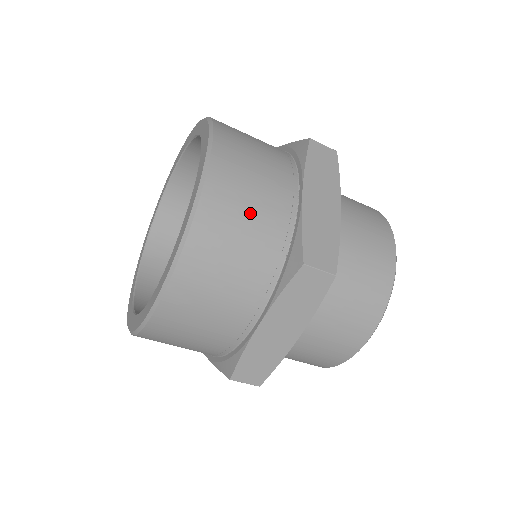
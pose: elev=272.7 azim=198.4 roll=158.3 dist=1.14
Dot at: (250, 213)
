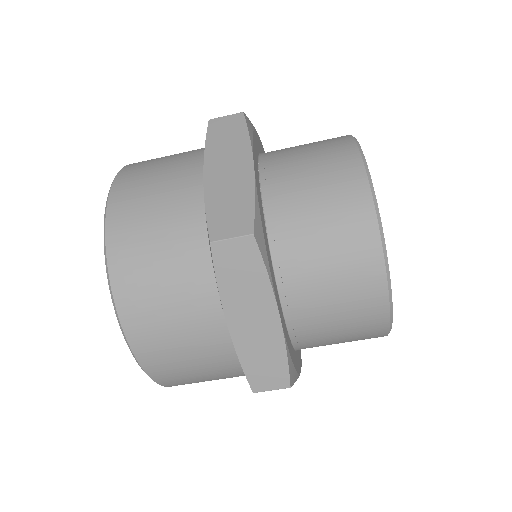
Dot at: (156, 225)
